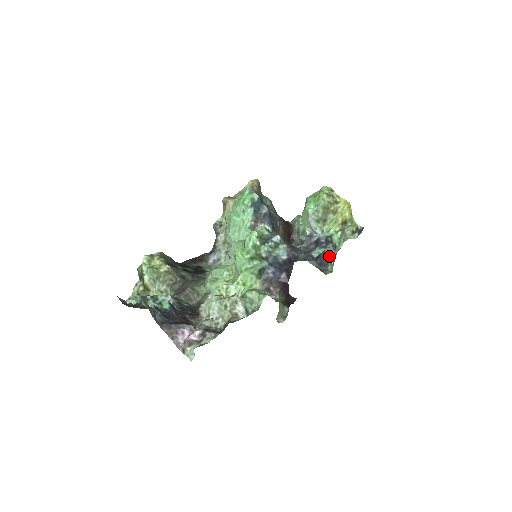
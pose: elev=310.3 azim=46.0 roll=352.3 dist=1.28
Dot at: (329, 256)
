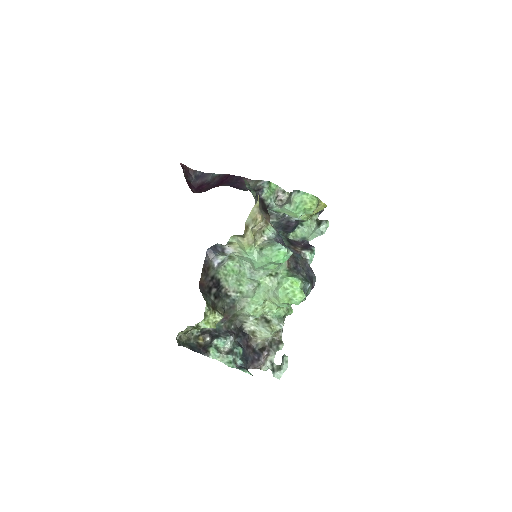
Dot at: (295, 228)
